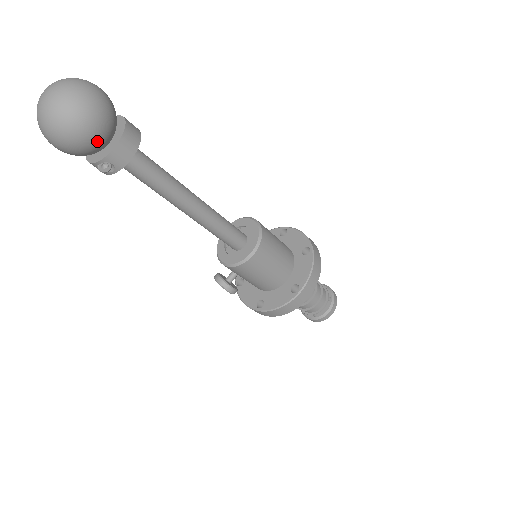
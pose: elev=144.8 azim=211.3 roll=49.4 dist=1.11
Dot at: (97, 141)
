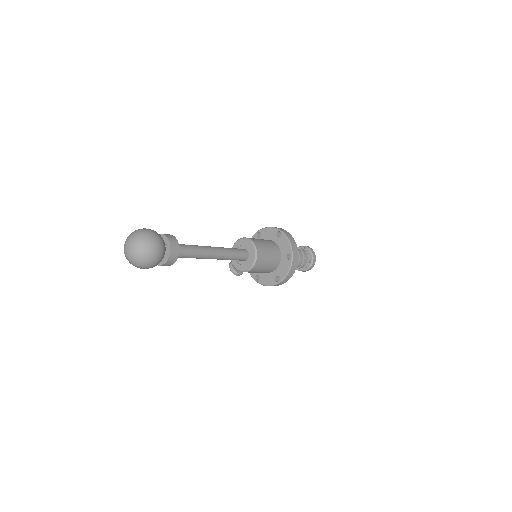
Dot at: occluded
